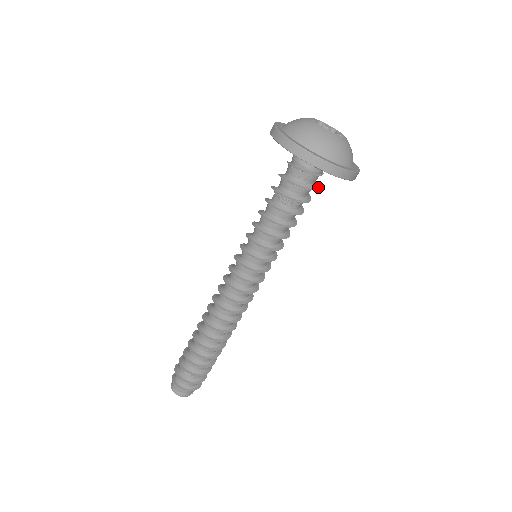
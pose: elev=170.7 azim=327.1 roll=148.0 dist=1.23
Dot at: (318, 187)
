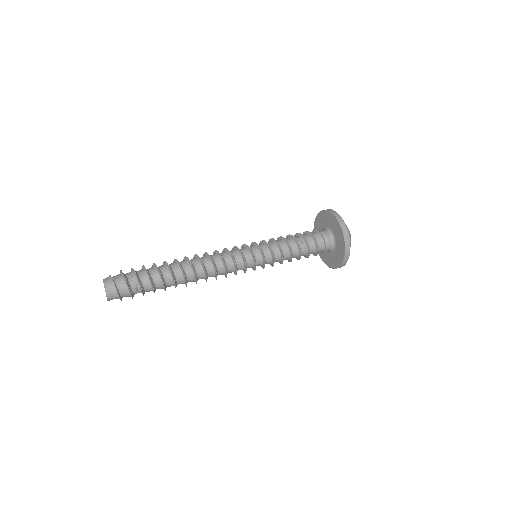
Dot at: occluded
